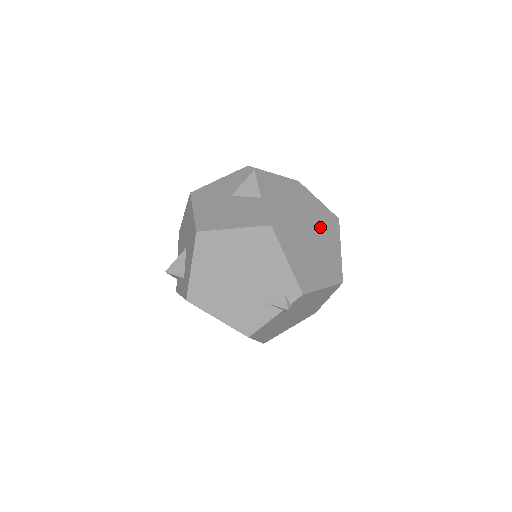
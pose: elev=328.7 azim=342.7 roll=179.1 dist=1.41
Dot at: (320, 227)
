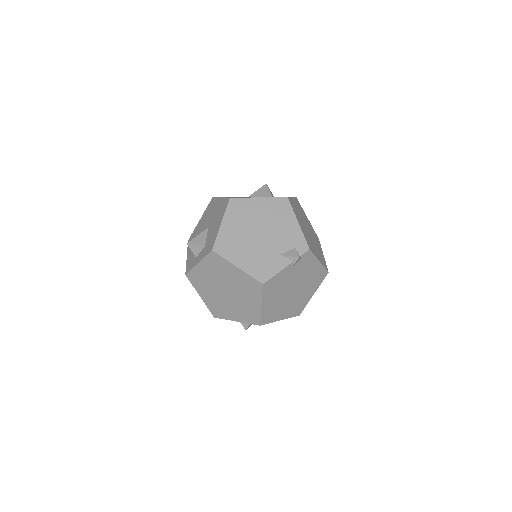
Dot at: (311, 230)
